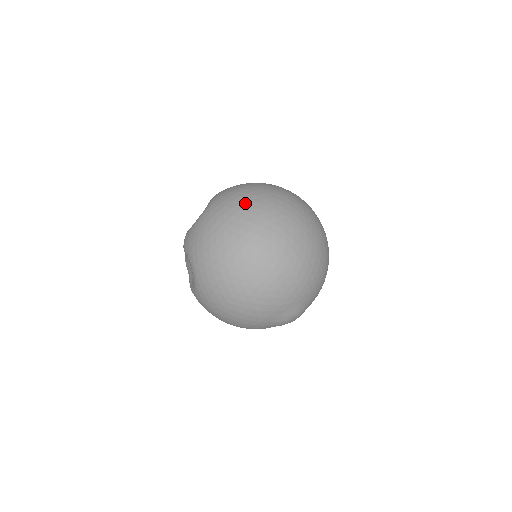
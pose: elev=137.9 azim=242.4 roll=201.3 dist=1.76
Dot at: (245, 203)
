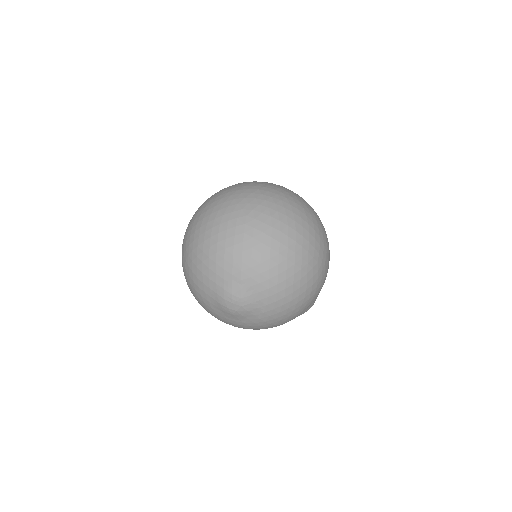
Dot at: (261, 183)
